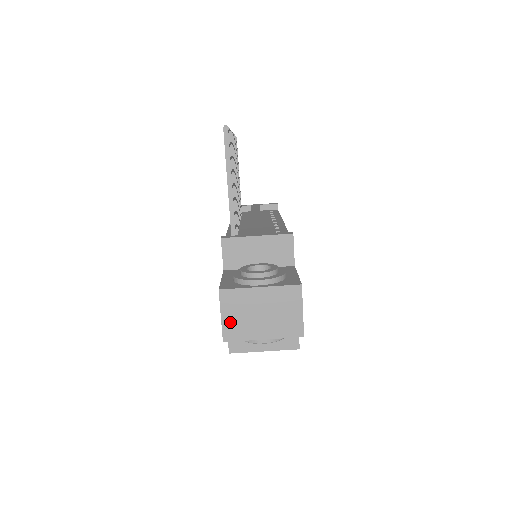
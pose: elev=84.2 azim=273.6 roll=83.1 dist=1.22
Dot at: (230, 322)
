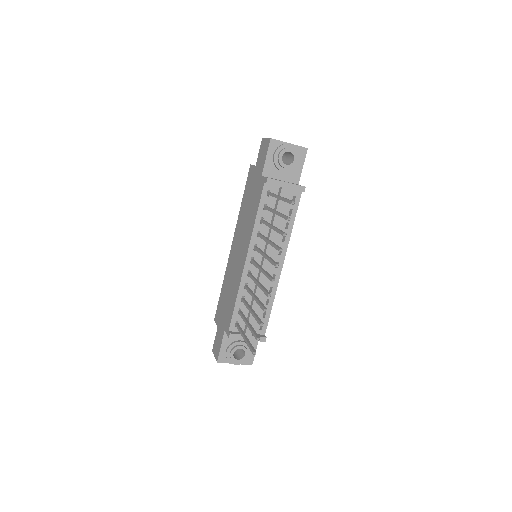
Dot at: occluded
